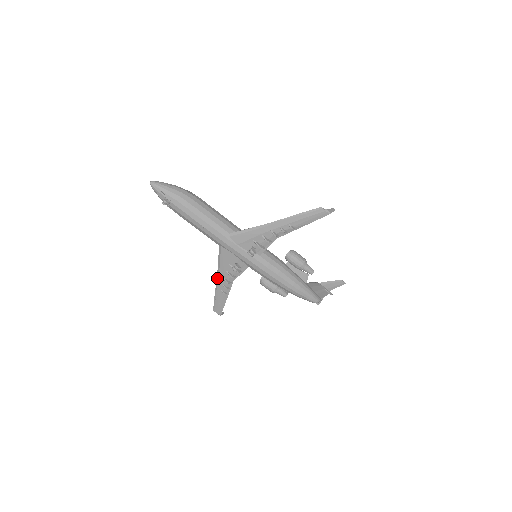
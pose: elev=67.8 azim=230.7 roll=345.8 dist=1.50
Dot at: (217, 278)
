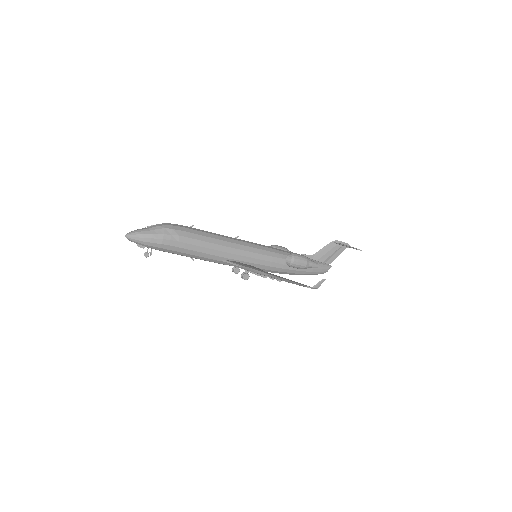
Dot at: occluded
